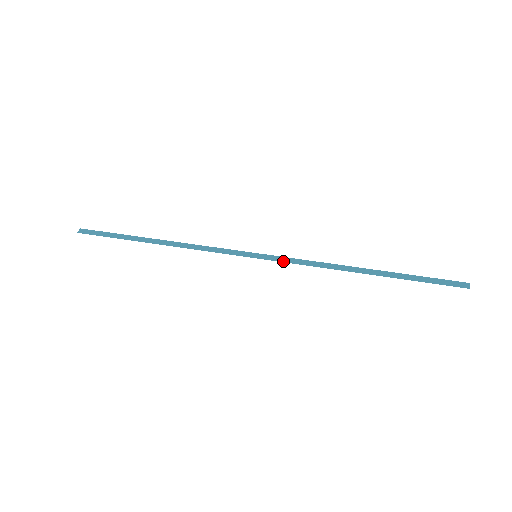
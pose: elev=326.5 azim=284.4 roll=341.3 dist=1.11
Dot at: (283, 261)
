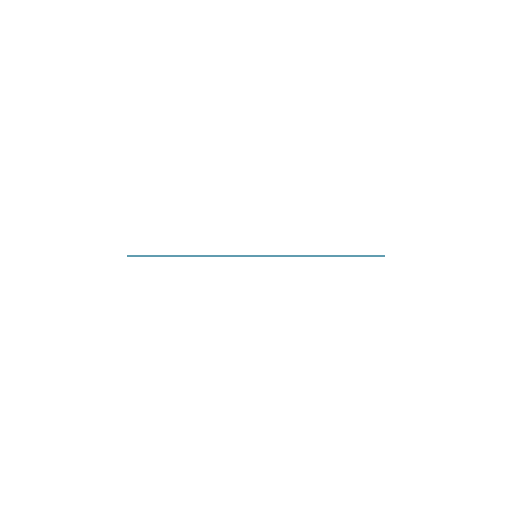
Dot at: (274, 255)
